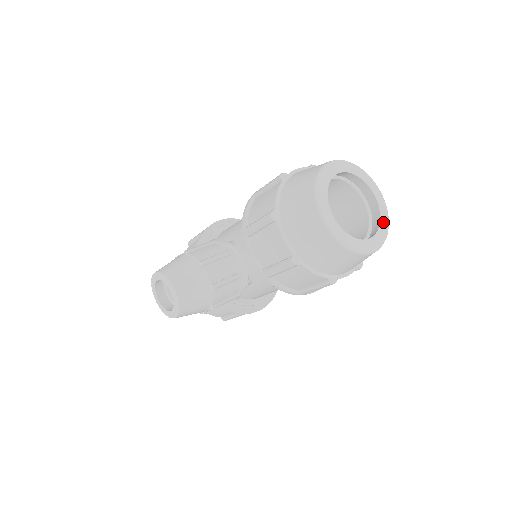
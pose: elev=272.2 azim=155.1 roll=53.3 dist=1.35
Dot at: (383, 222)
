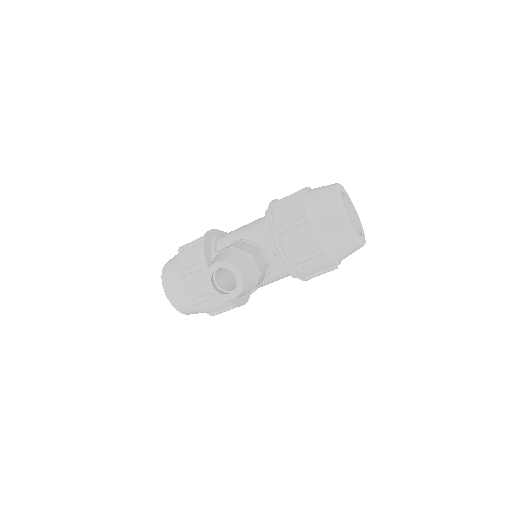
Dot at: (361, 227)
